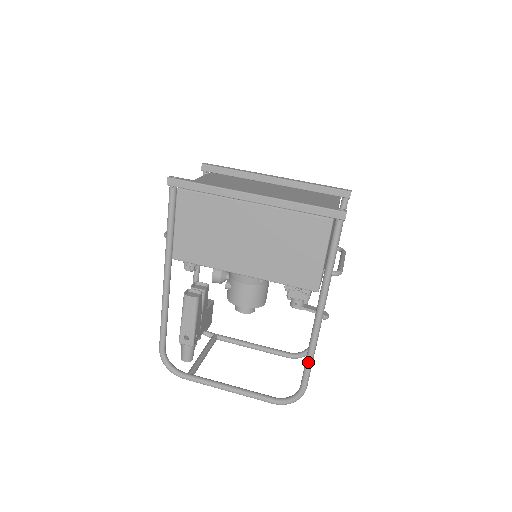
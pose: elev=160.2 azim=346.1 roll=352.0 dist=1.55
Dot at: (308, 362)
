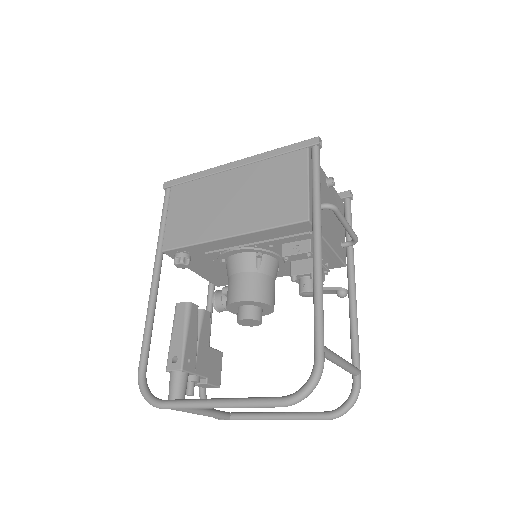
Dot at: (316, 313)
